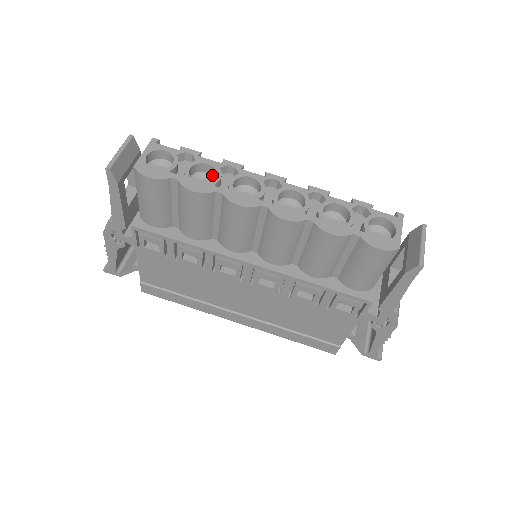
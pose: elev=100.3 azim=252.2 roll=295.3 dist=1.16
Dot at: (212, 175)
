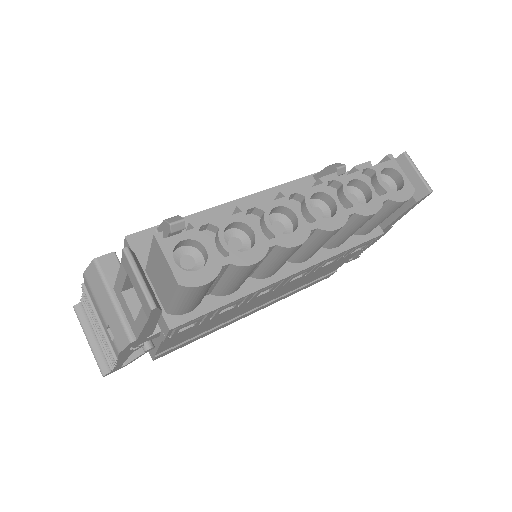
Dot at: (235, 229)
